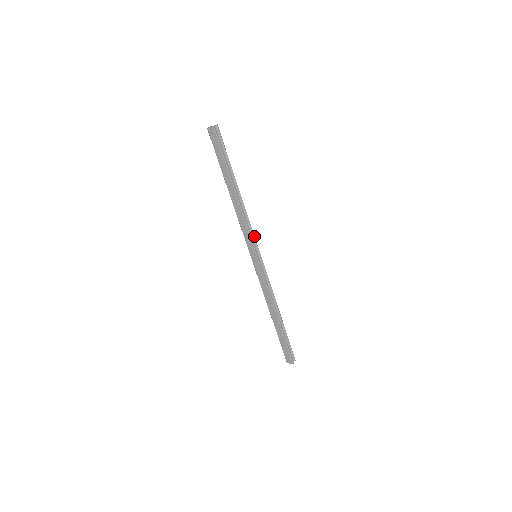
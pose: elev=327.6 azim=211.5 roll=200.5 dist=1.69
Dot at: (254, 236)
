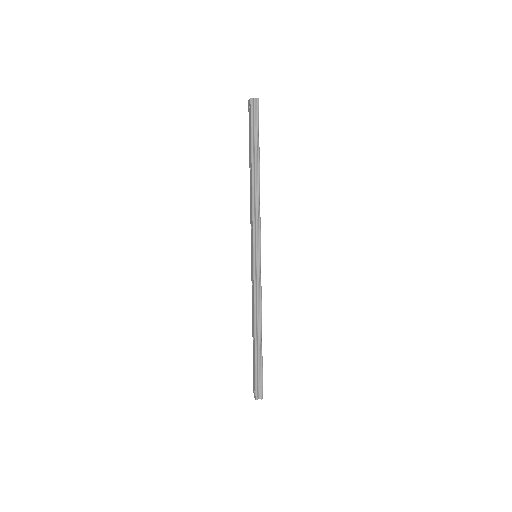
Dot at: (259, 232)
